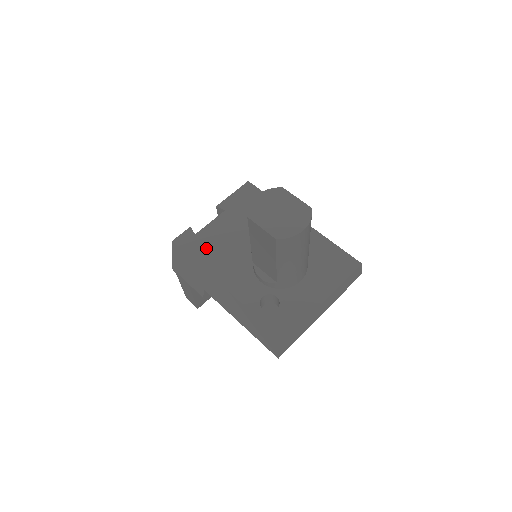
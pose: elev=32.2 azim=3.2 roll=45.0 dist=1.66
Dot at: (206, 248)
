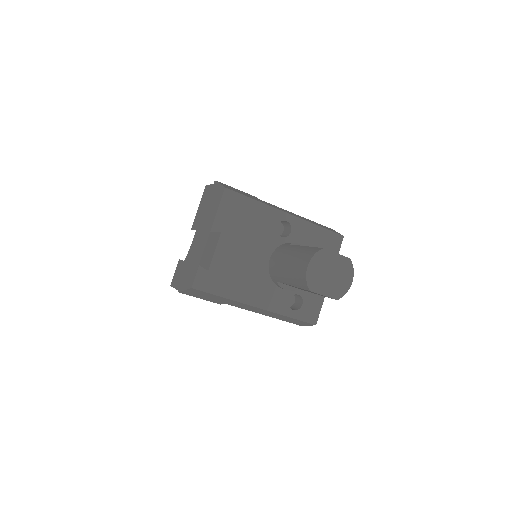
Dot at: (225, 280)
